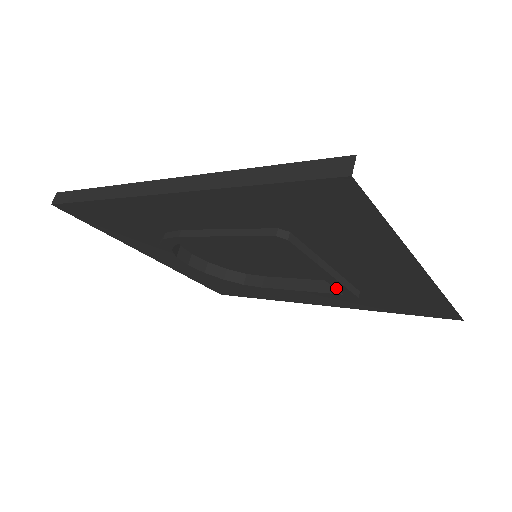
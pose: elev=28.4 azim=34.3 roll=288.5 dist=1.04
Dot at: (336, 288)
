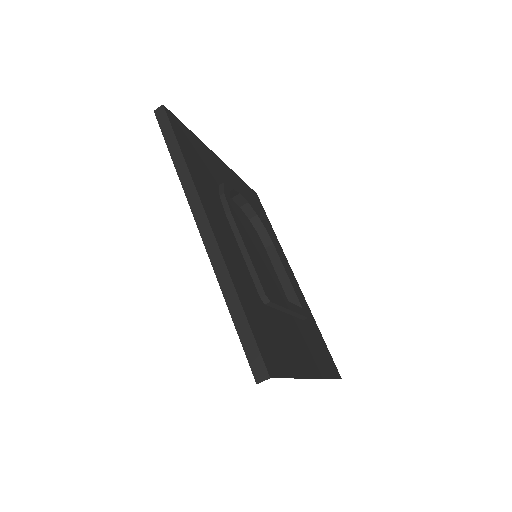
Dot at: occluded
